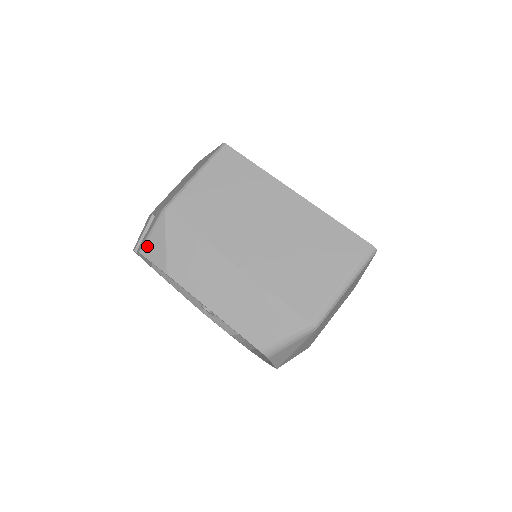
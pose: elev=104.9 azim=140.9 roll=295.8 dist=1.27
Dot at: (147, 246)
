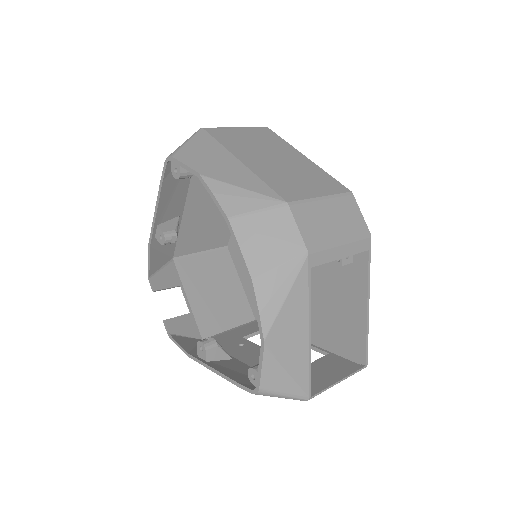
Dot at: (153, 269)
